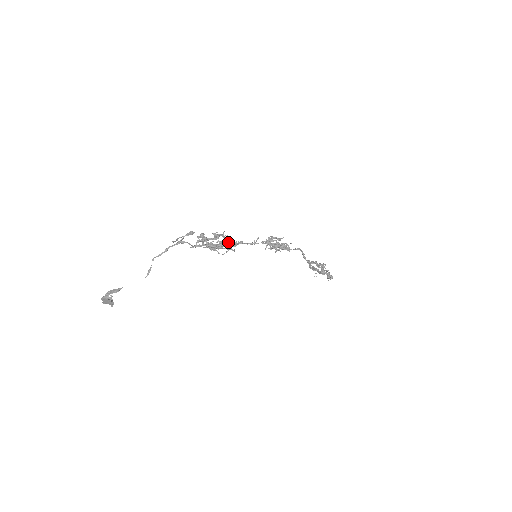
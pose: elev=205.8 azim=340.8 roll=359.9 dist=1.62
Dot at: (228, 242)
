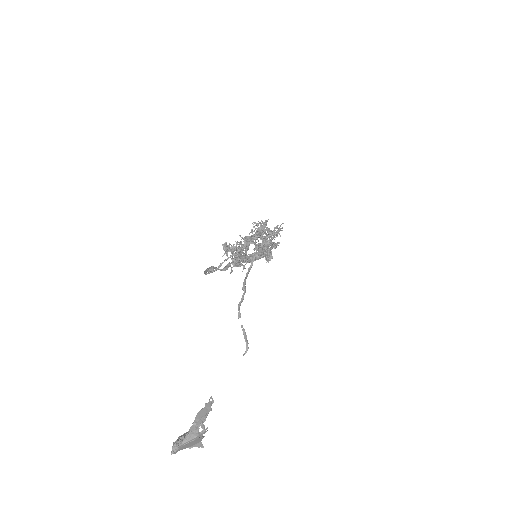
Dot at: (267, 244)
